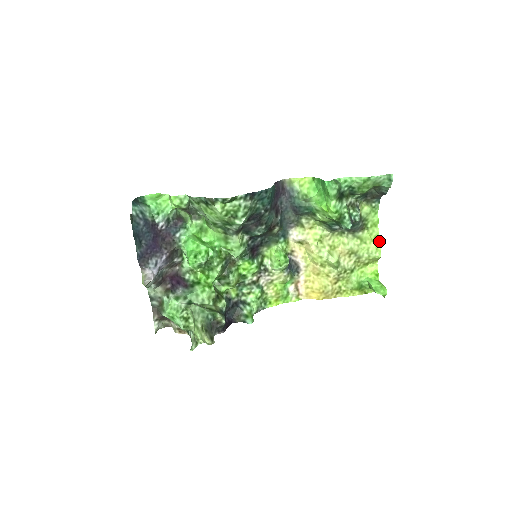
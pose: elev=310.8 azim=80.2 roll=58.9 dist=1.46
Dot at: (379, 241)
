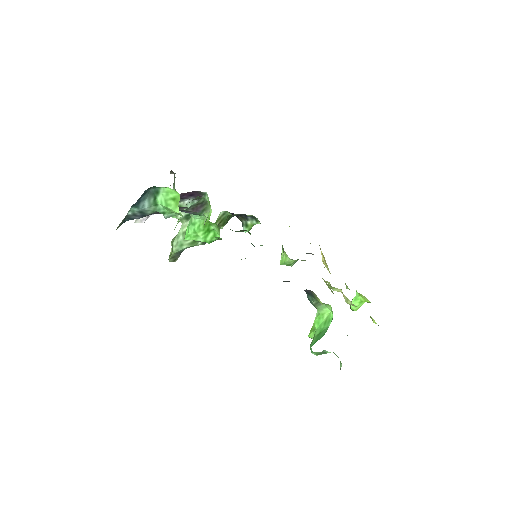
Dot at: occluded
